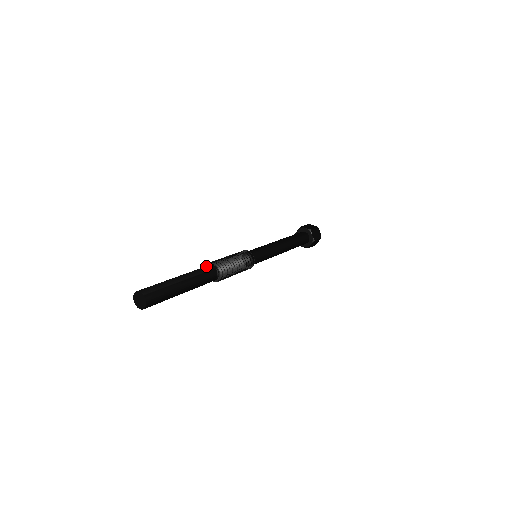
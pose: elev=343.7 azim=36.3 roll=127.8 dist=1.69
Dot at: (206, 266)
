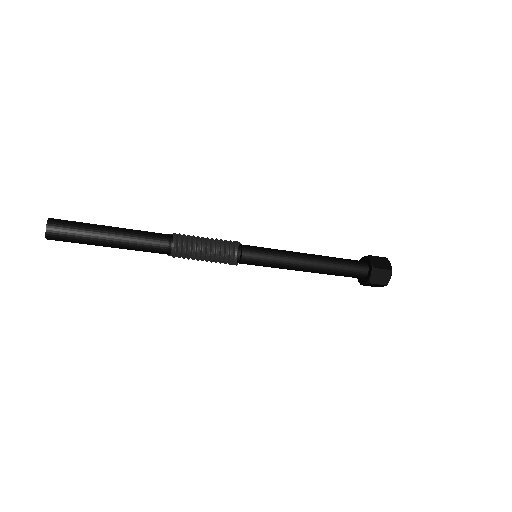
Dot at: occluded
